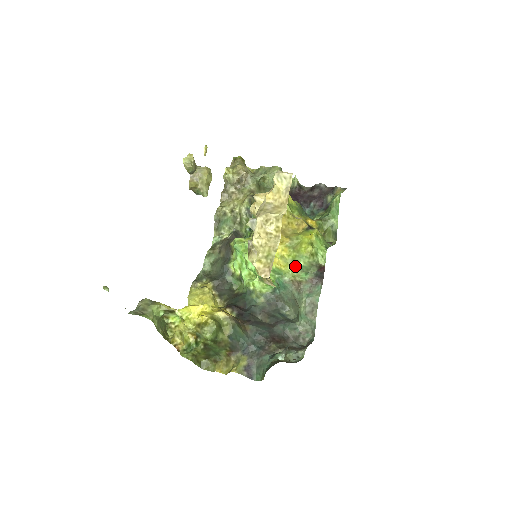
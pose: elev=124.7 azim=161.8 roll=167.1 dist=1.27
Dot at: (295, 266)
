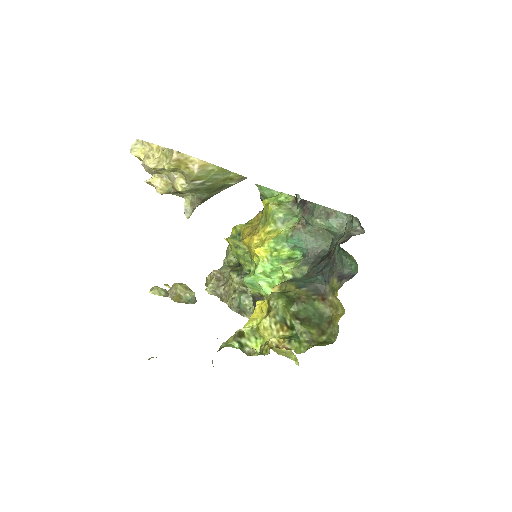
Dot at: (282, 223)
